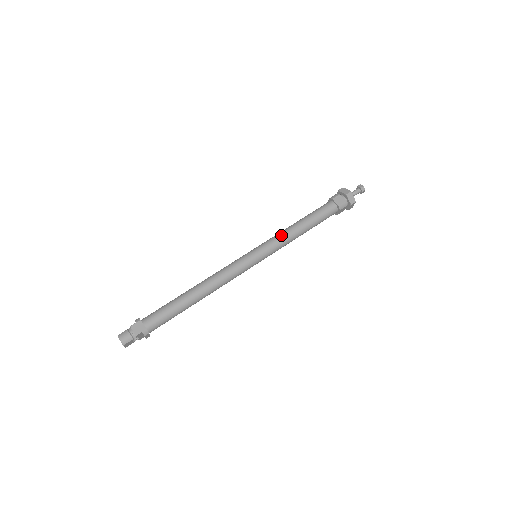
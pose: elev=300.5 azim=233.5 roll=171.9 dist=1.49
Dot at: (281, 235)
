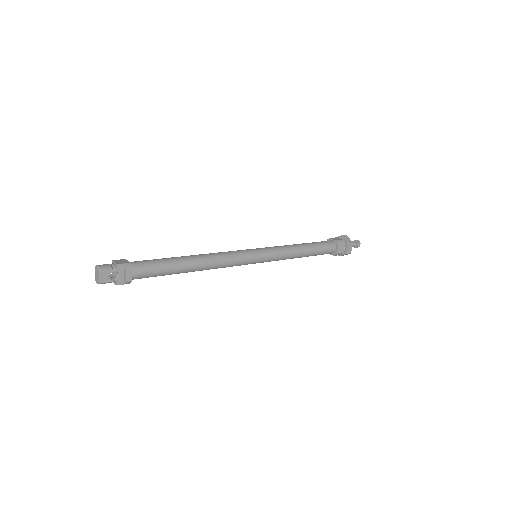
Dot at: occluded
